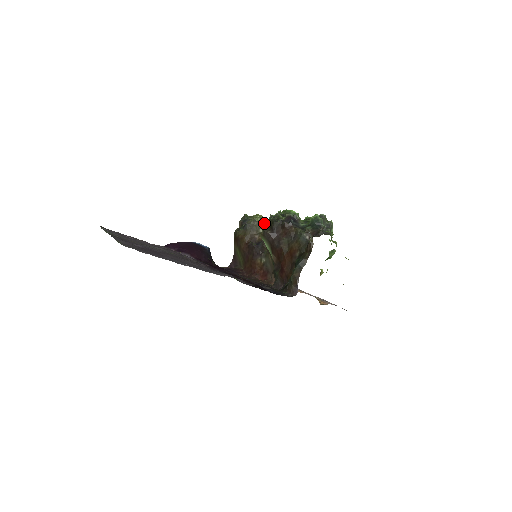
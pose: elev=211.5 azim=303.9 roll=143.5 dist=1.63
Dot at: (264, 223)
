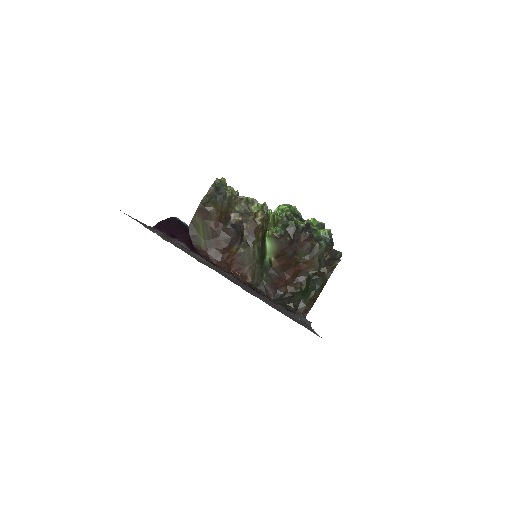
Dot at: (244, 201)
